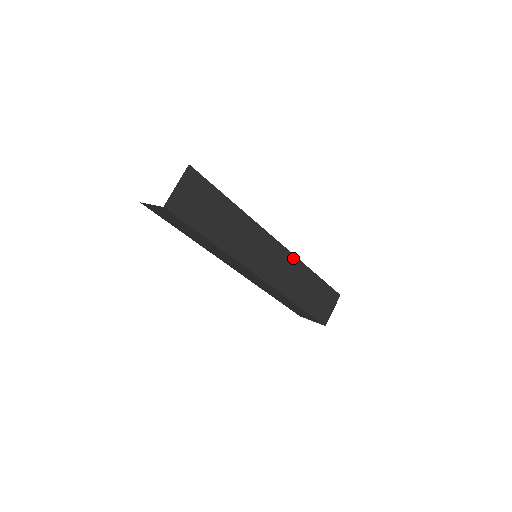
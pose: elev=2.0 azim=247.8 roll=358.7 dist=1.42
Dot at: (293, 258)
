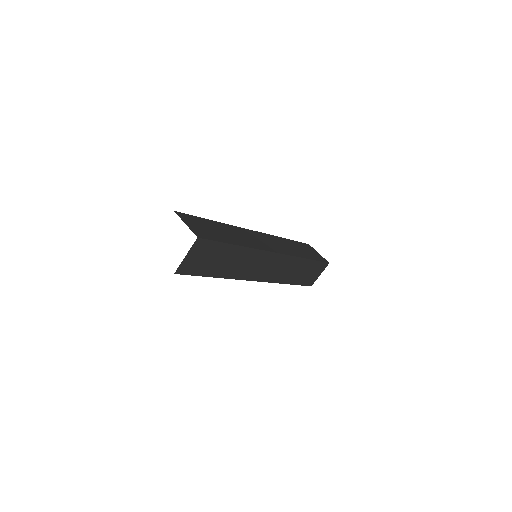
Dot at: (289, 258)
